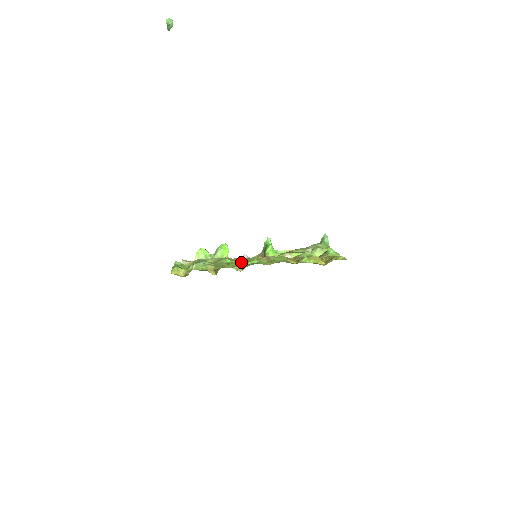
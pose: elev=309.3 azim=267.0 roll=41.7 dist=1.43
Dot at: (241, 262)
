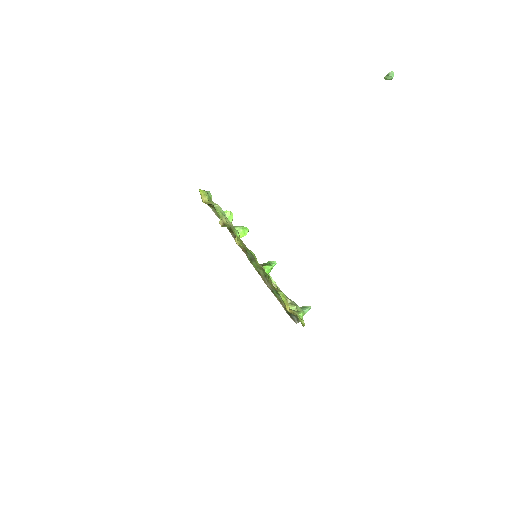
Dot at: occluded
